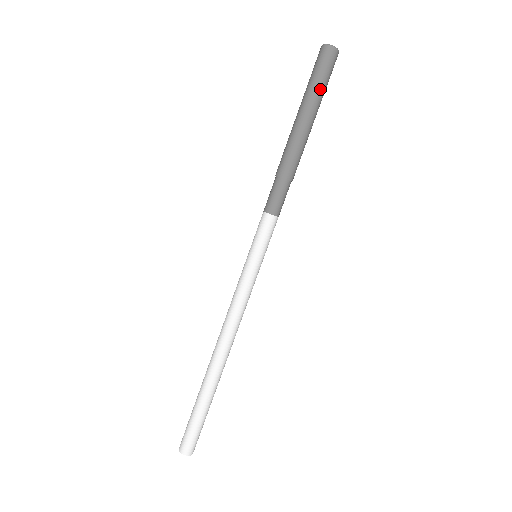
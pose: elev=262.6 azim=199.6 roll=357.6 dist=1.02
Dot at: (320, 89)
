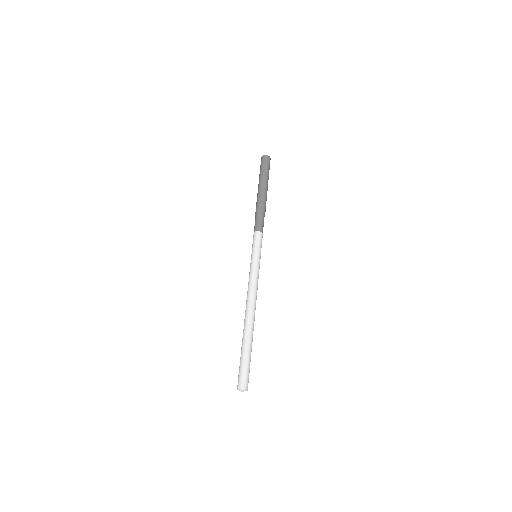
Dot at: (263, 172)
